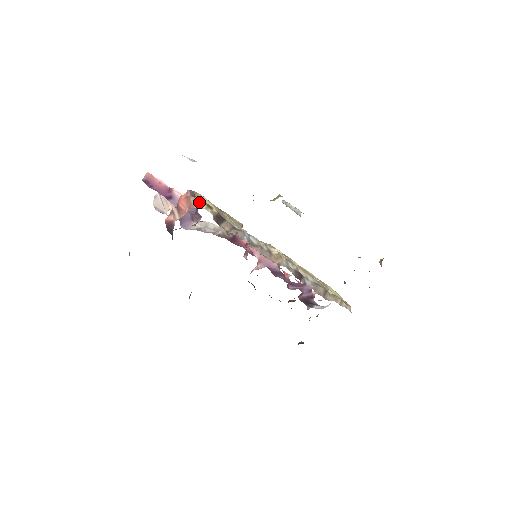
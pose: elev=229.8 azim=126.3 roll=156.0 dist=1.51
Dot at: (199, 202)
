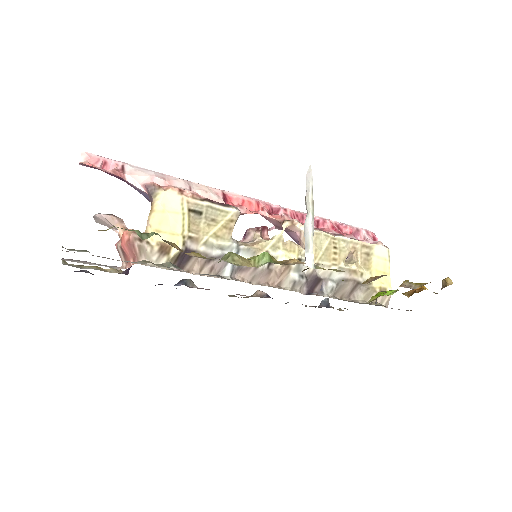
Dot at: (146, 252)
